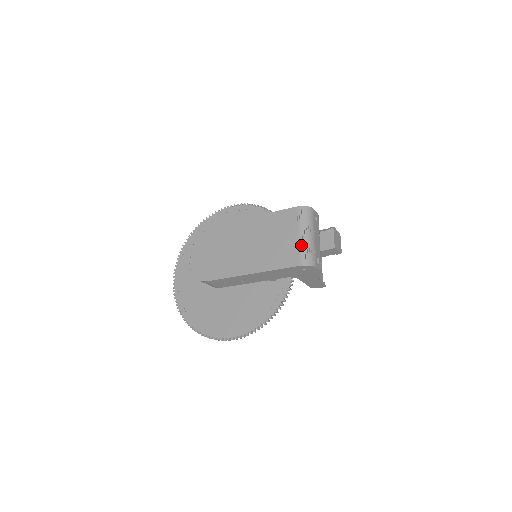
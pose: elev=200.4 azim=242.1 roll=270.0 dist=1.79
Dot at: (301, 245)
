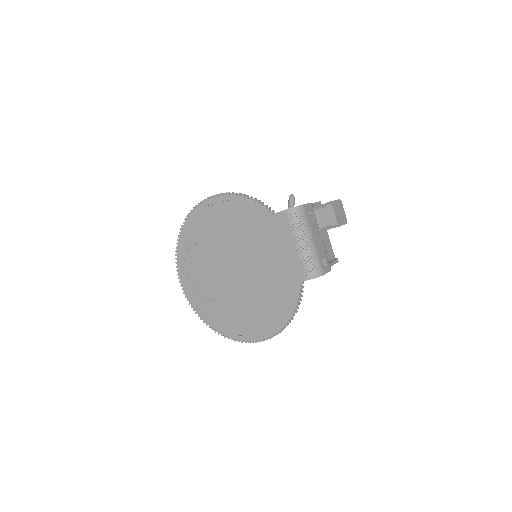
Dot at: (301, 257)
